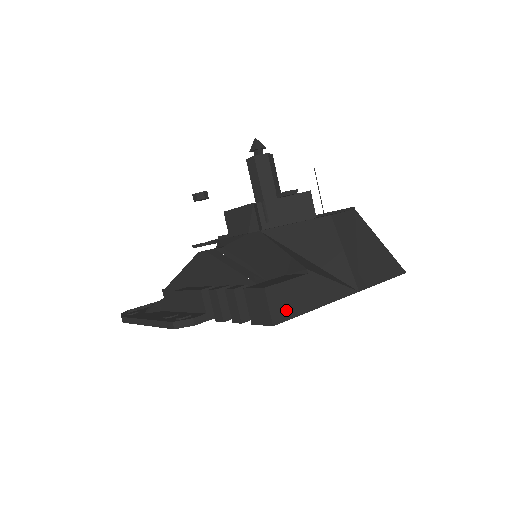
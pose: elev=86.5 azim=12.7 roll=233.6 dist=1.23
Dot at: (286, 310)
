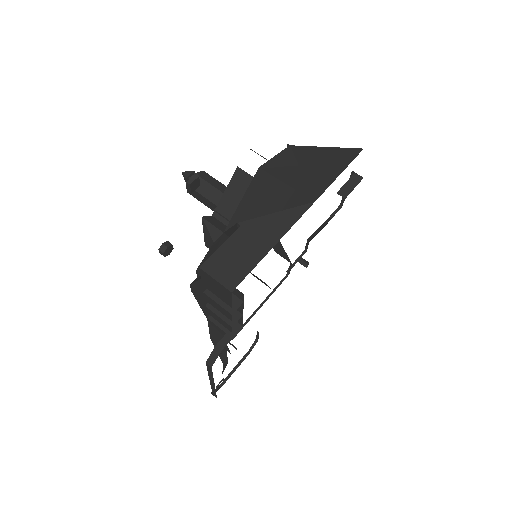
Dot at: (237, 270)
